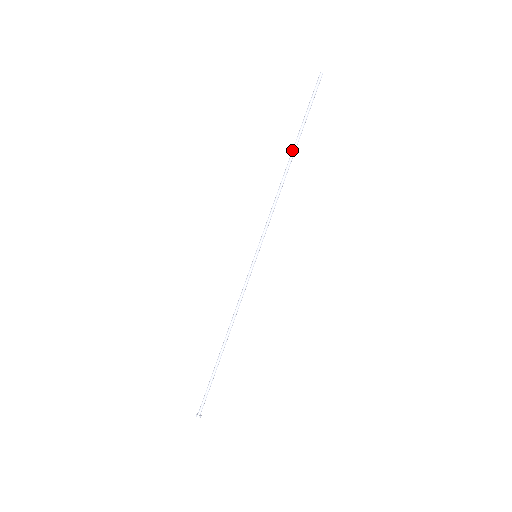
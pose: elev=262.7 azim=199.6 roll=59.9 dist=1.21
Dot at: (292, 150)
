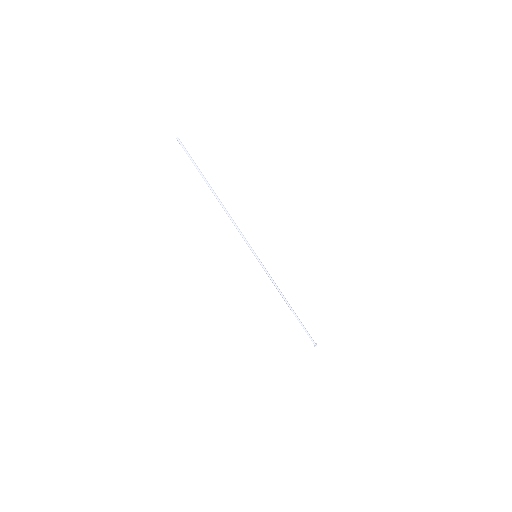
Dot at: occluded
